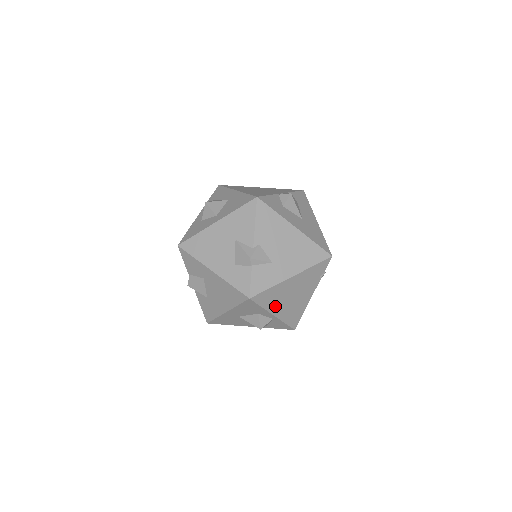
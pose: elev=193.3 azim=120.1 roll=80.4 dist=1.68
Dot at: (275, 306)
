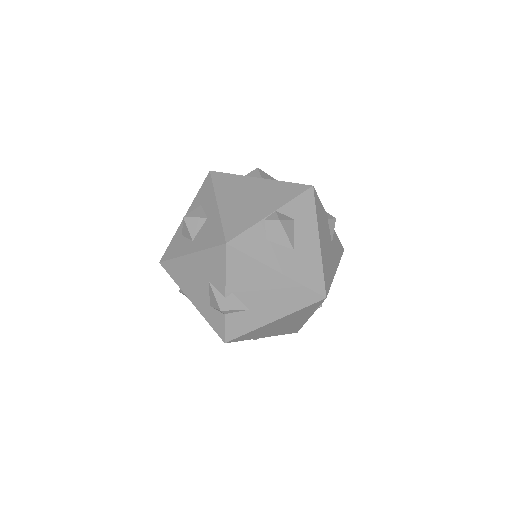
Dot at: (262, 335)
